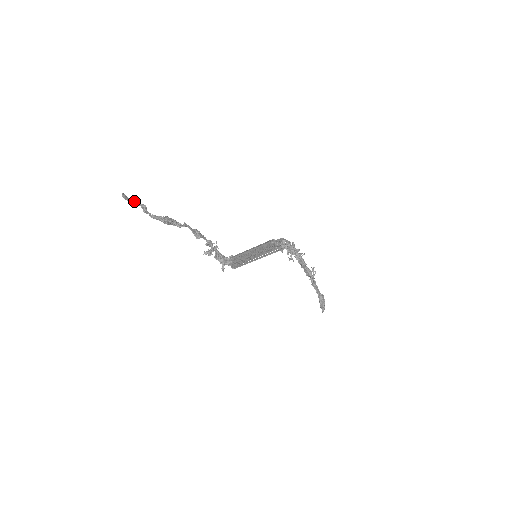
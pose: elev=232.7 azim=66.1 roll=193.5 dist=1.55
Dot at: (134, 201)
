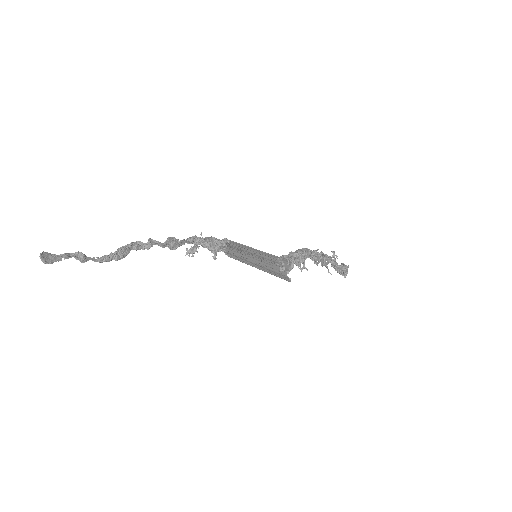
Dot at: (63, 255)
